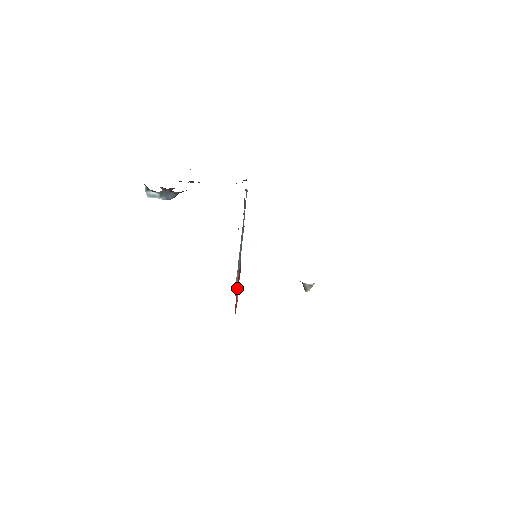
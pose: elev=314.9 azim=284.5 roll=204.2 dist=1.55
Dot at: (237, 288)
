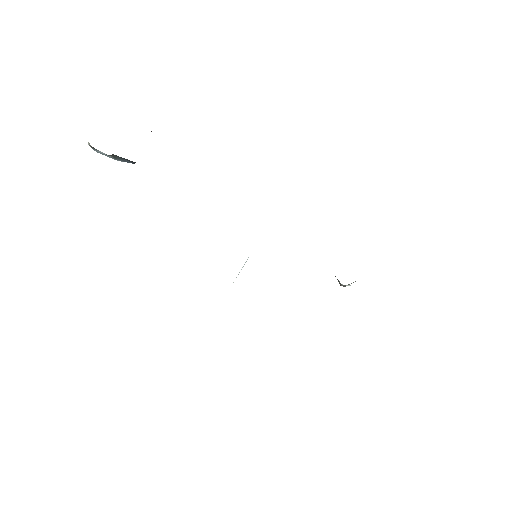
Dot at: occluded
